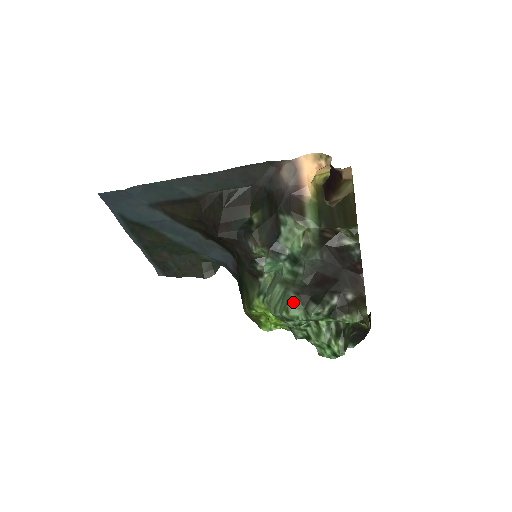
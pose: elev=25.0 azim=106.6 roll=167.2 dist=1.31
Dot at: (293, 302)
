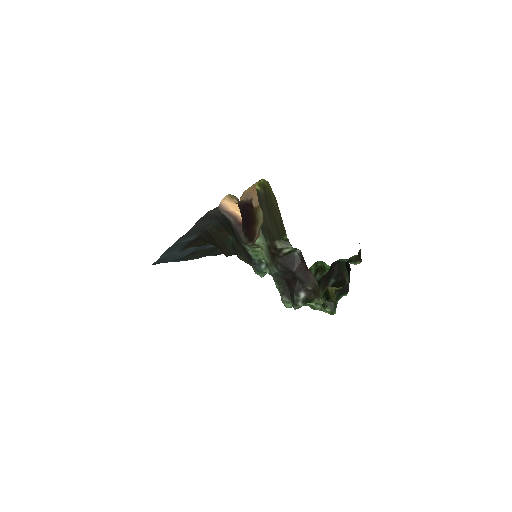
Dot at: (283, 301)
